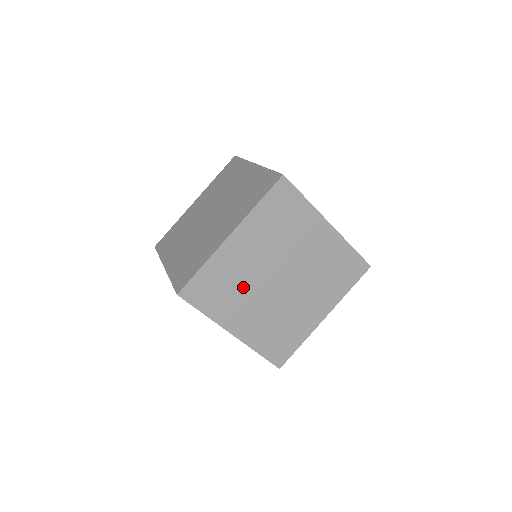
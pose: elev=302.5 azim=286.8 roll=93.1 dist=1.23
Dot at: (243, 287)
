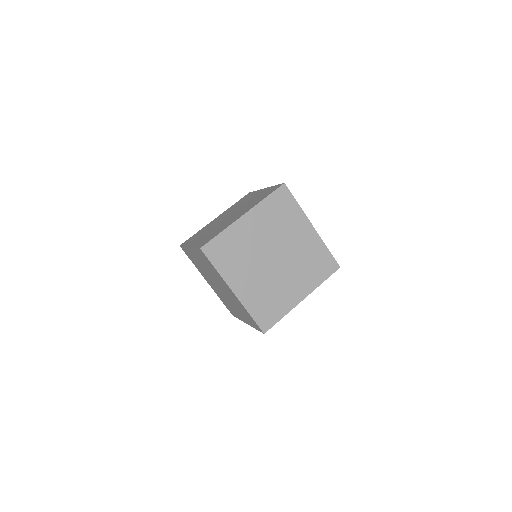
Dot at: (247, 256)
